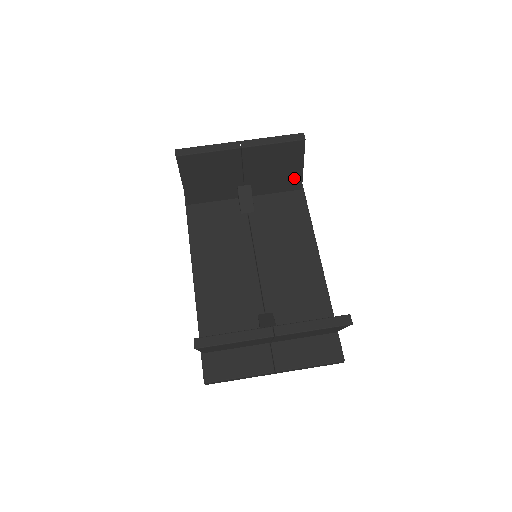
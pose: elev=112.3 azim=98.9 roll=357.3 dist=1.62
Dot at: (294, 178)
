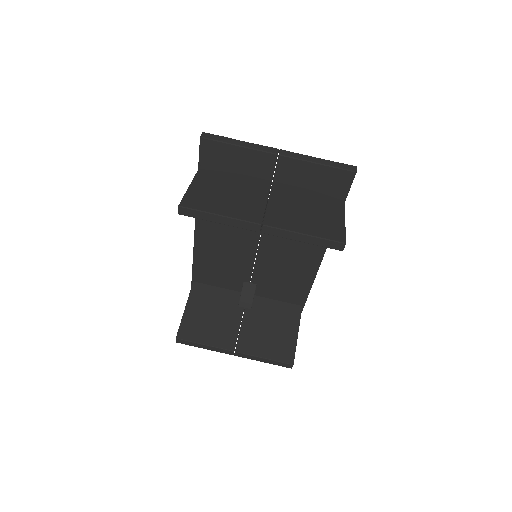
Dot at: occluded
